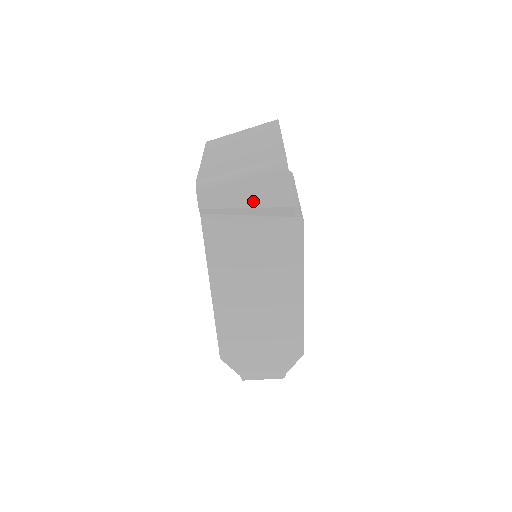
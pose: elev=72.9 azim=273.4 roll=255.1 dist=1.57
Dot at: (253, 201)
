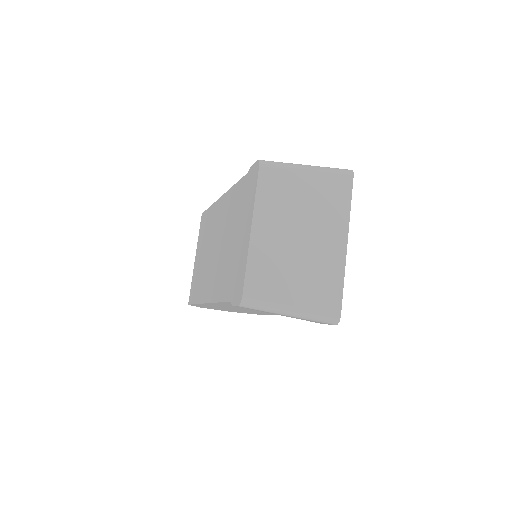
Dot at: occluded
